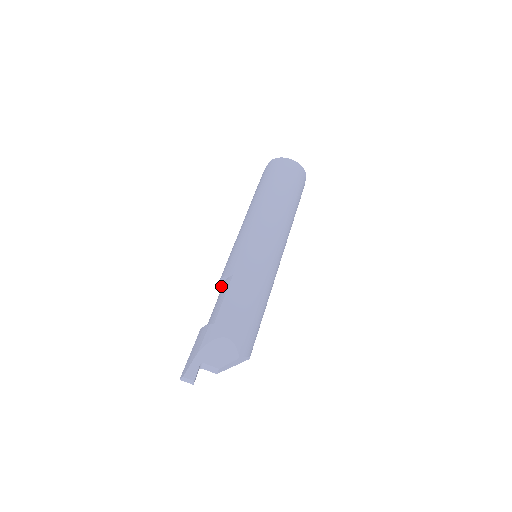
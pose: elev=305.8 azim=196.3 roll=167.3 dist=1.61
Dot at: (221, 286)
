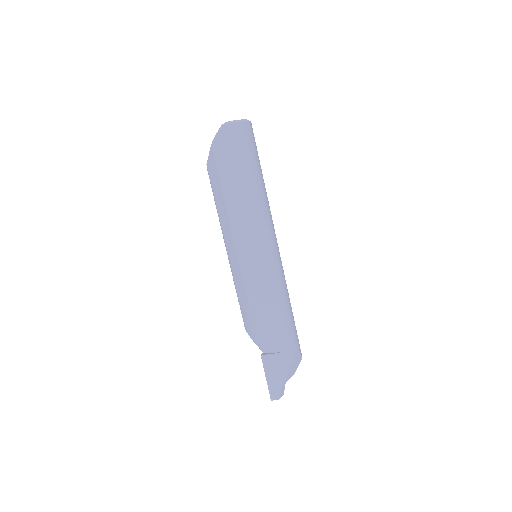
Dot at: (245, 304)
